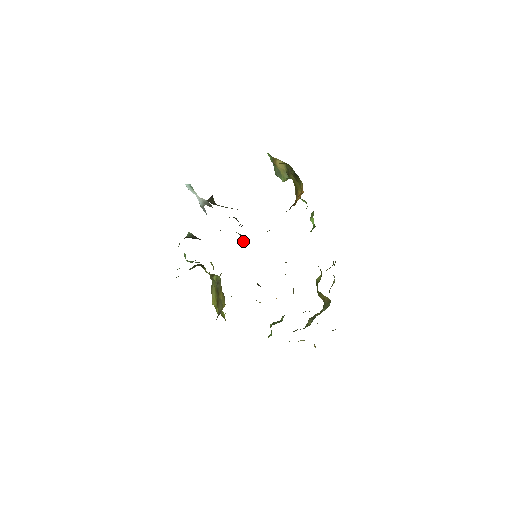
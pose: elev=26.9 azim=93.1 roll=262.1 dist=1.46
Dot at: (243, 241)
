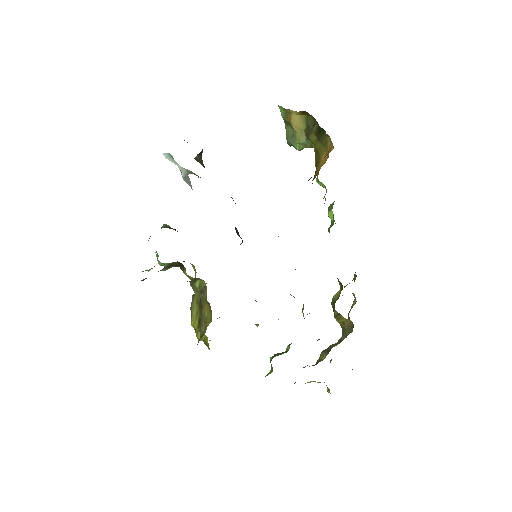
Dot at: occluded
